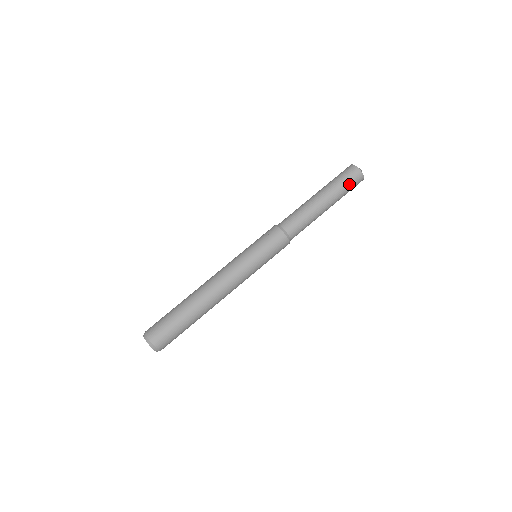
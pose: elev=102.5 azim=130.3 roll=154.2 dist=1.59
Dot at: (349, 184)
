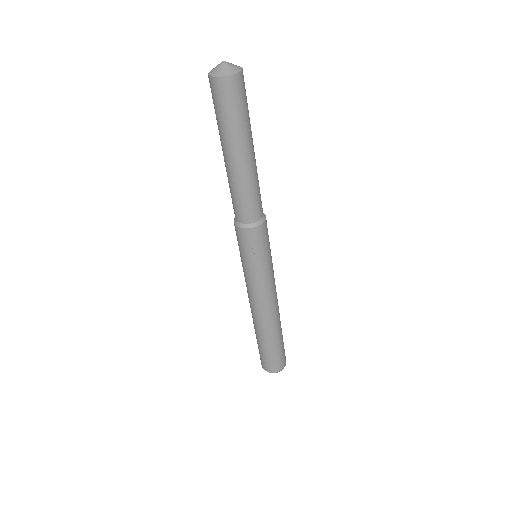
Dot at: (240, 106)
